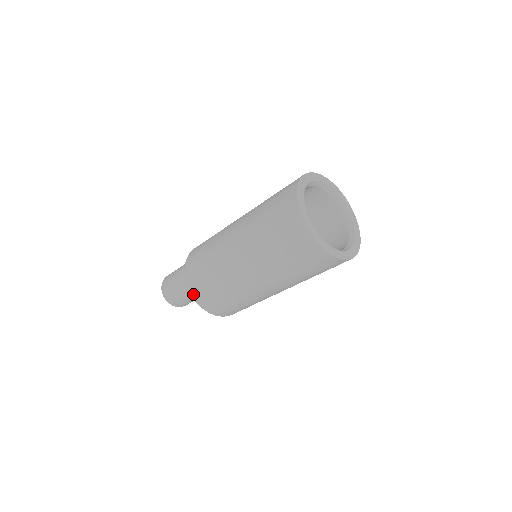
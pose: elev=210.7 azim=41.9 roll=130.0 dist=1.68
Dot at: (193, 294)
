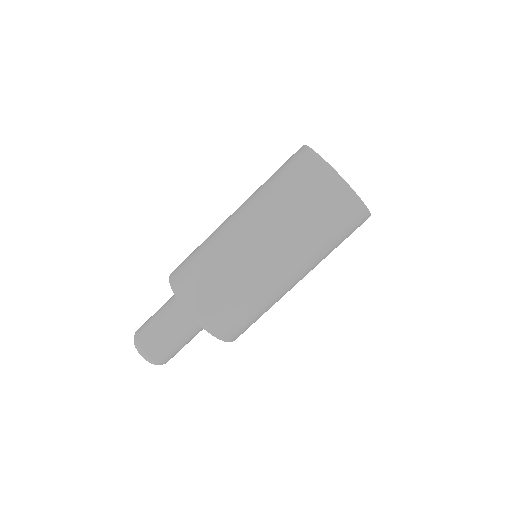
Dot at: (172, 278)
